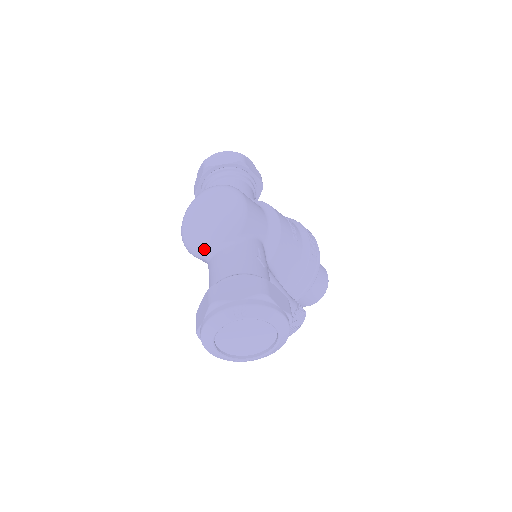
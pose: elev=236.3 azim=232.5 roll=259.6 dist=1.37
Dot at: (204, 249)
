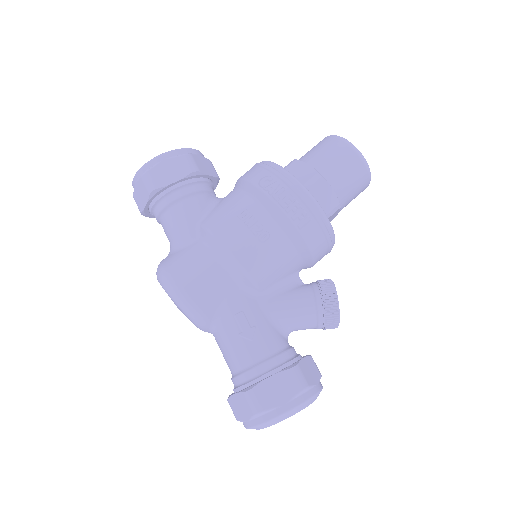
Dot at: occluded
